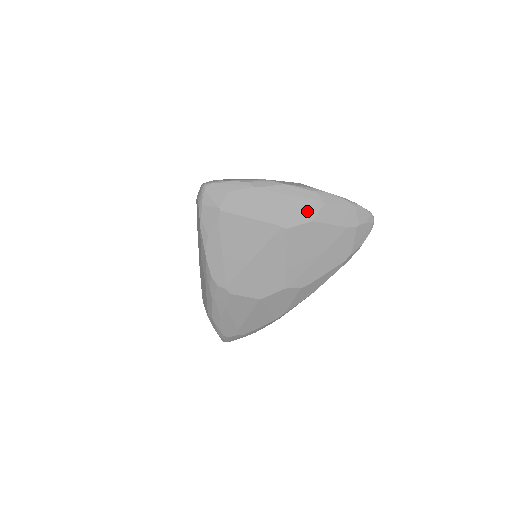
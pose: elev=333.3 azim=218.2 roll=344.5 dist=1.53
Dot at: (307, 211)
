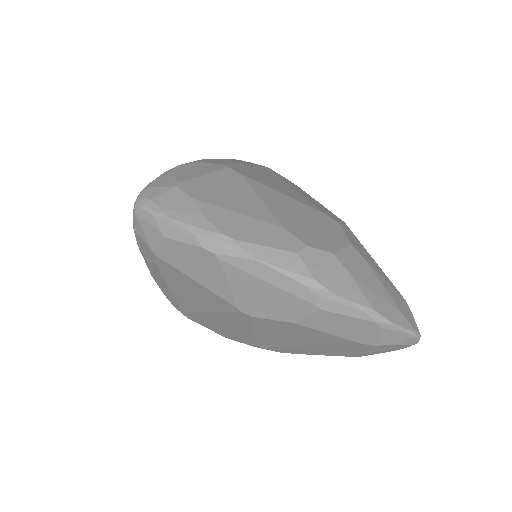
Dot at: (288, 308)
